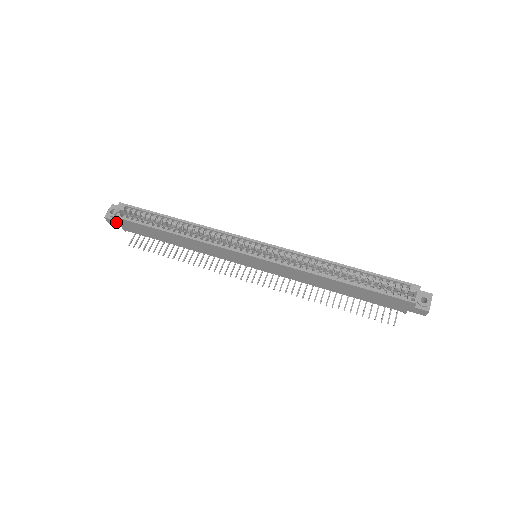
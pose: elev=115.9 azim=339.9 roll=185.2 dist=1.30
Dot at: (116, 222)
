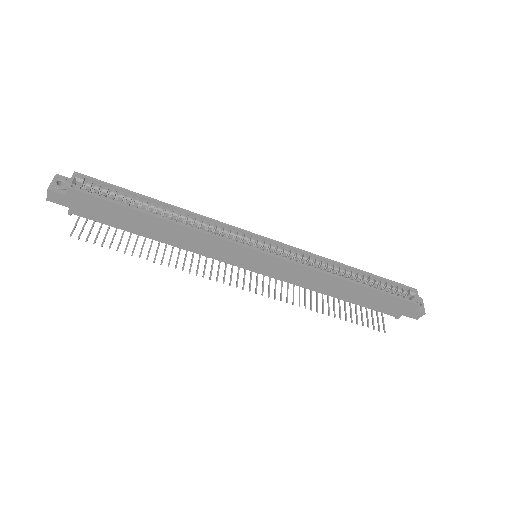
Dot at: (65, 198)
